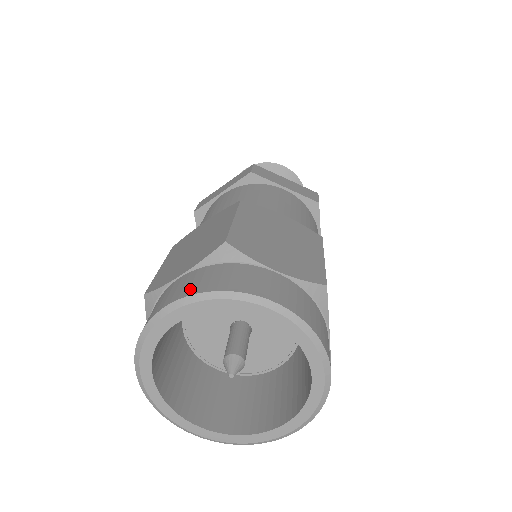
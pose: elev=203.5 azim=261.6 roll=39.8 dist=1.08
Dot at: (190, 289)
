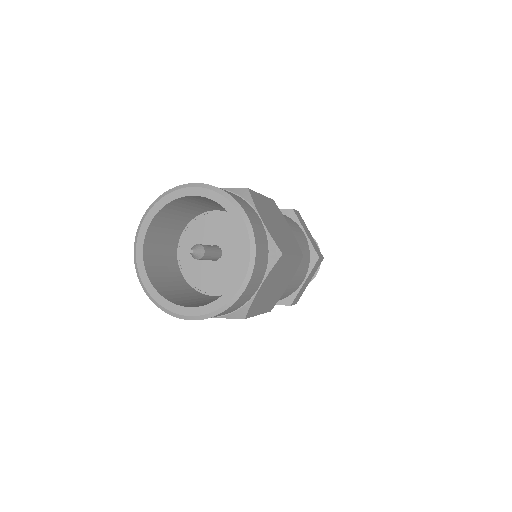
Dot at: occluded
